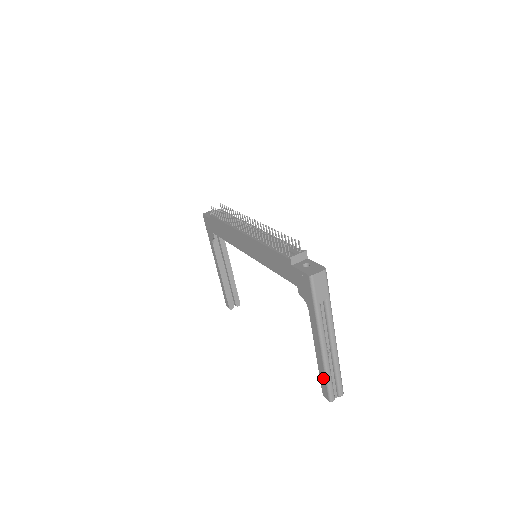
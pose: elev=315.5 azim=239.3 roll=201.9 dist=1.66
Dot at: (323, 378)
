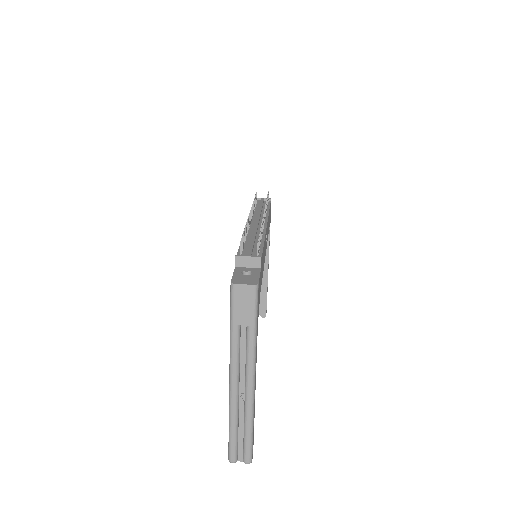
Dot at: occluded
